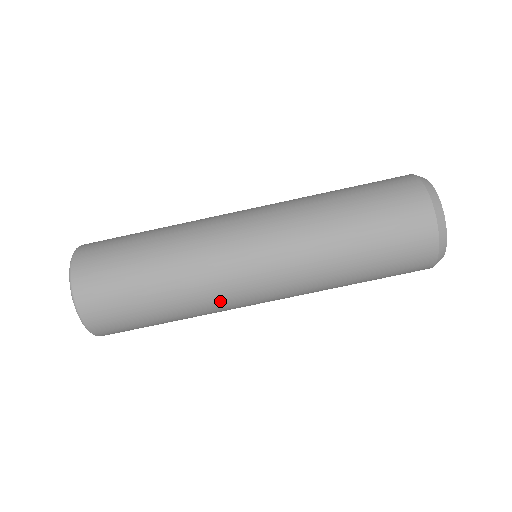
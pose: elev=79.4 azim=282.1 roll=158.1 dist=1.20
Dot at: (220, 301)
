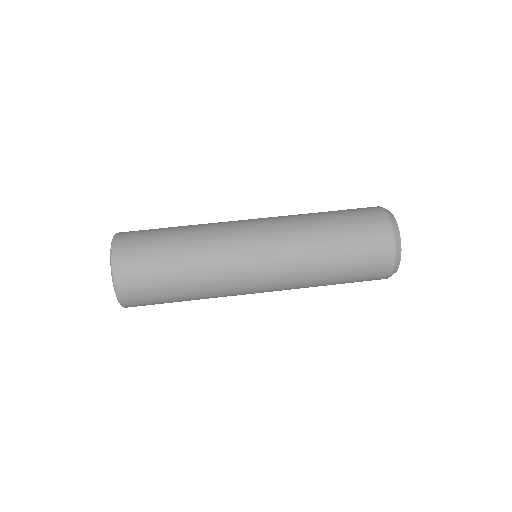
Dot at: (228, 290)
